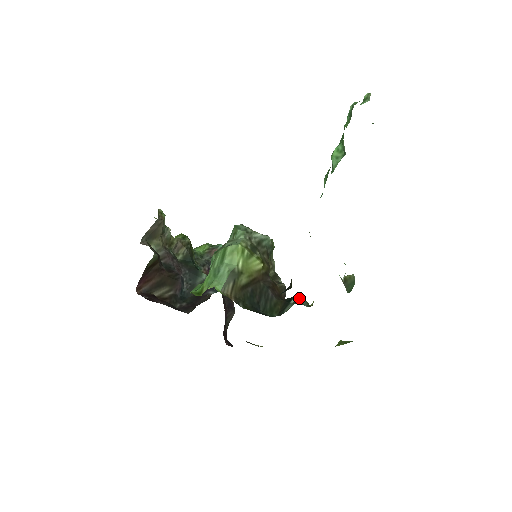
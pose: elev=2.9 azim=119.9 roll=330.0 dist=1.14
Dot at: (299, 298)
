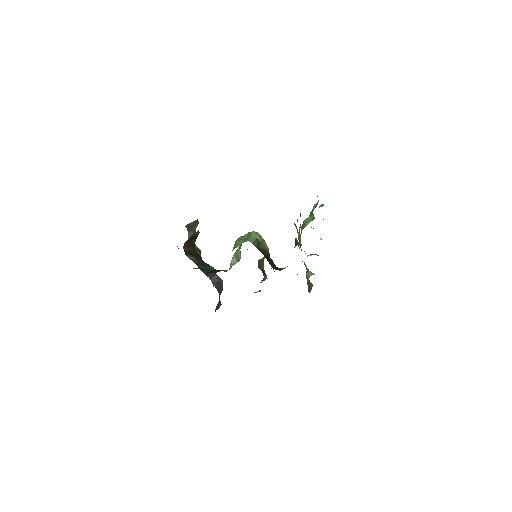
Dot at: occluded
